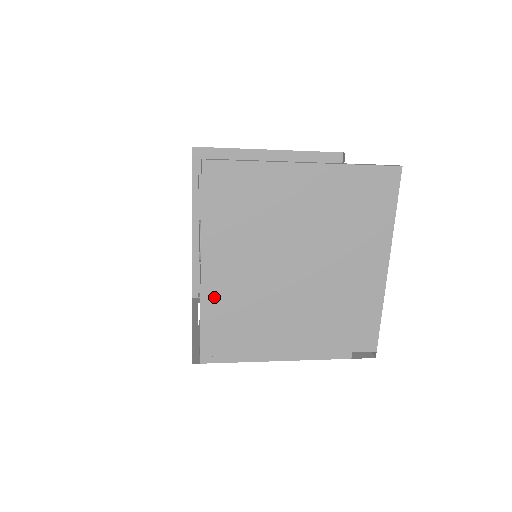
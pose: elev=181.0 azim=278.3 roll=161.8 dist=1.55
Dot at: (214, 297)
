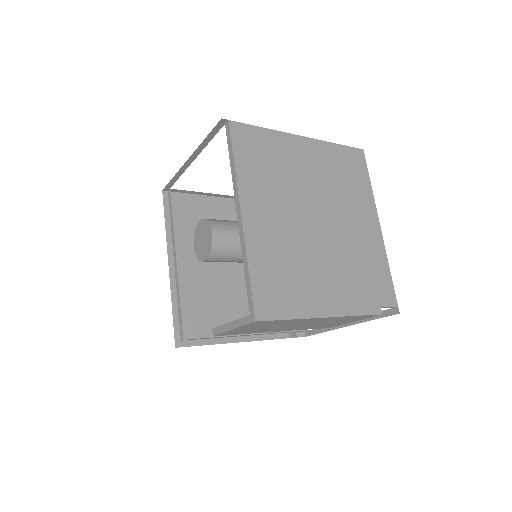
Dot at: (257, 244)
